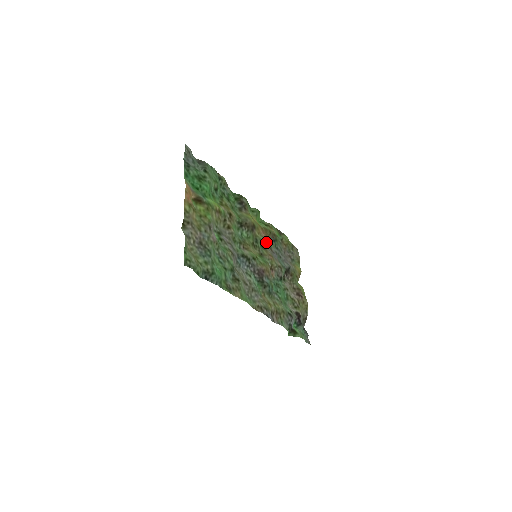
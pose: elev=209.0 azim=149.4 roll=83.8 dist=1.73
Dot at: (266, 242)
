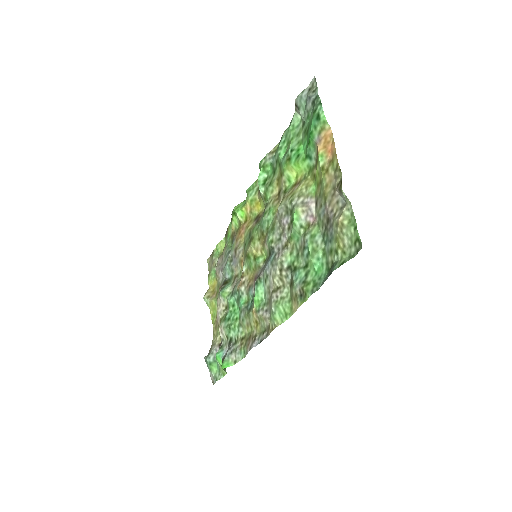
Dot at: (244, 241)
